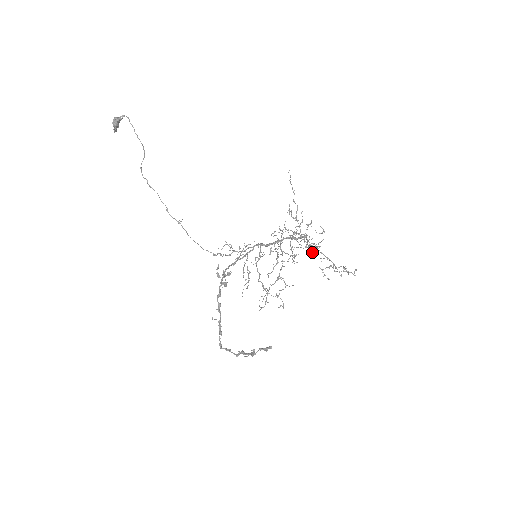
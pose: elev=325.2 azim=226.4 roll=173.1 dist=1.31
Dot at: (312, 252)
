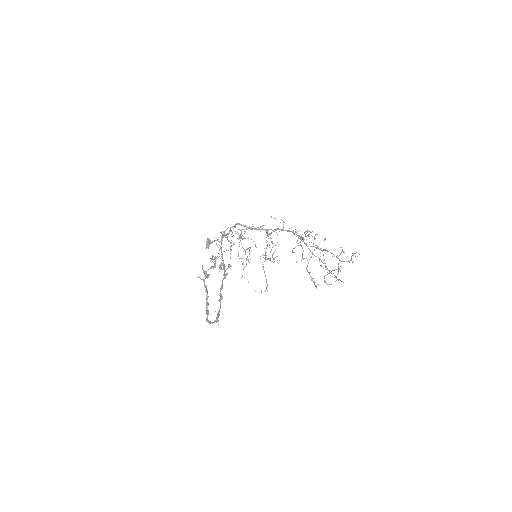
Dot at: (300, 238)
